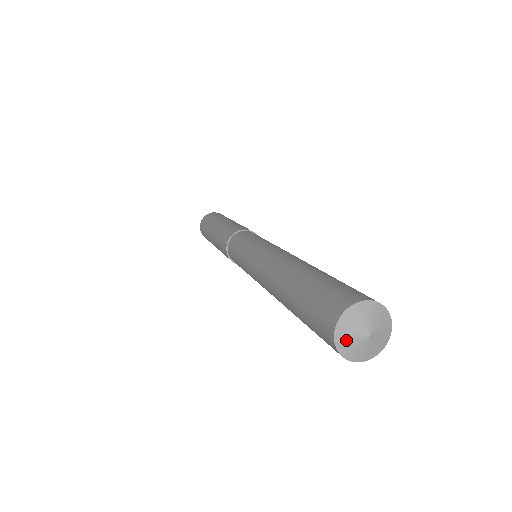
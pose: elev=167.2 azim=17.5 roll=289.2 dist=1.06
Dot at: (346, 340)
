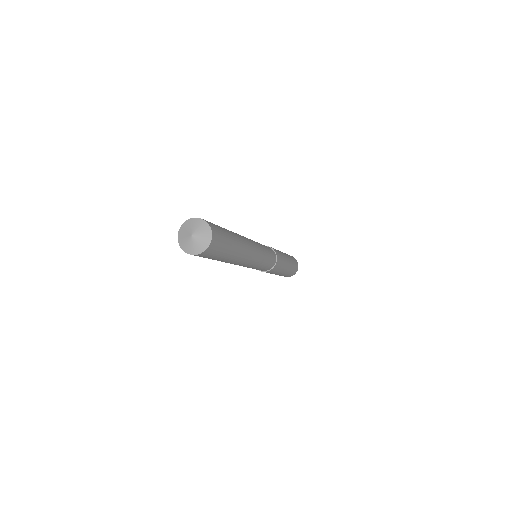
Dot at: (182, 237)
